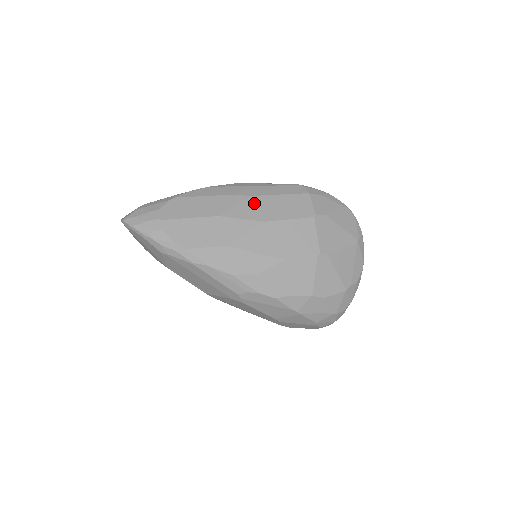
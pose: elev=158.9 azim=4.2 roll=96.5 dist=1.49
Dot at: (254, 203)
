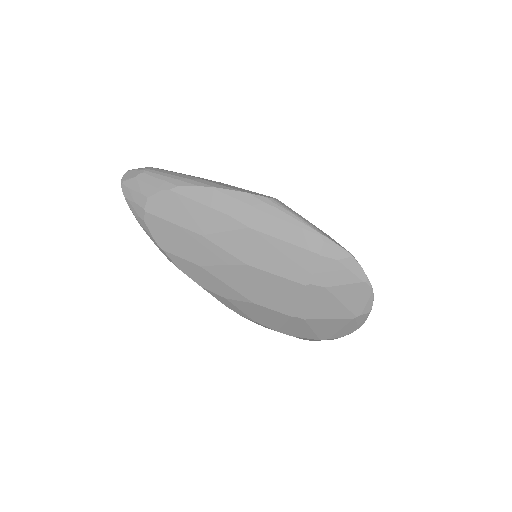
Dot at: (247, 238)
